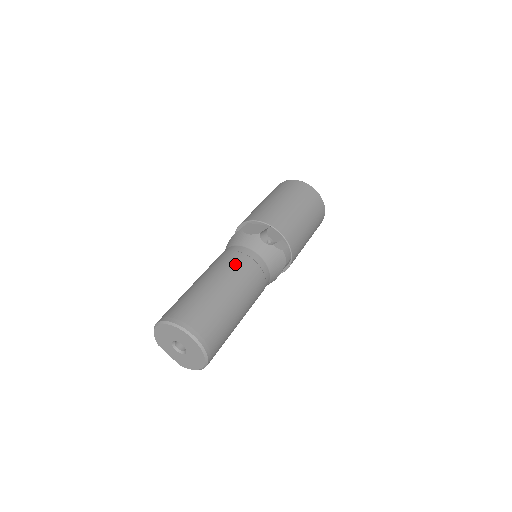
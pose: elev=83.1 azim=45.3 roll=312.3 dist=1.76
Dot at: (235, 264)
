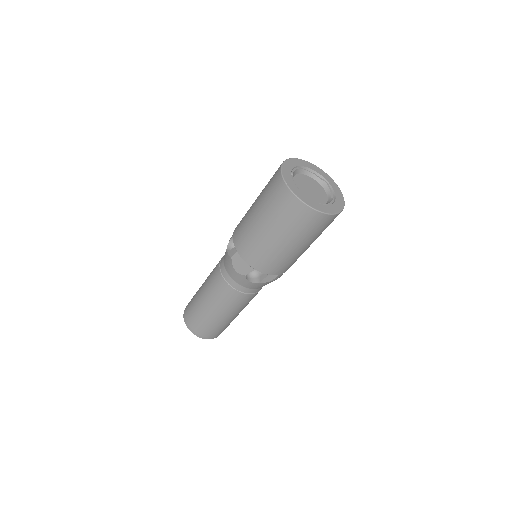
Dot at: (226, 297)
